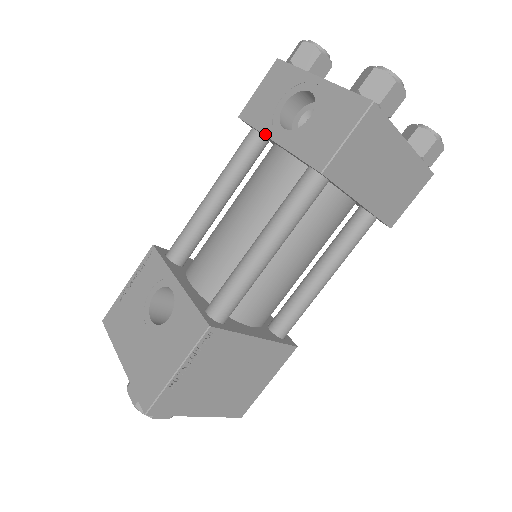
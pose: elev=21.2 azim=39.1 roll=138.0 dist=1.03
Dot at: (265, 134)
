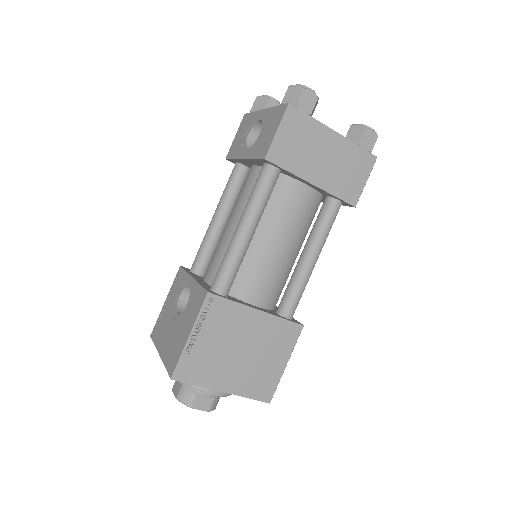
Dot at: (238, 158)
